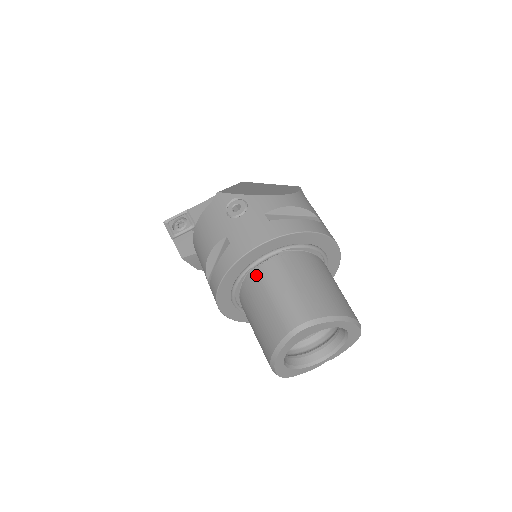
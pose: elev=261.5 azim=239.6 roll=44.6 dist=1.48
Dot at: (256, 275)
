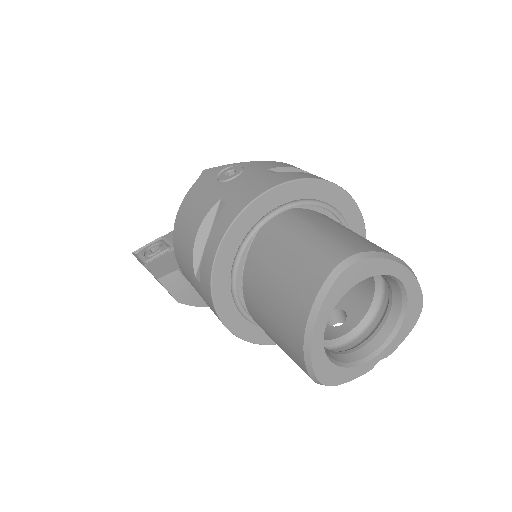
Dot at: (266, 234)
